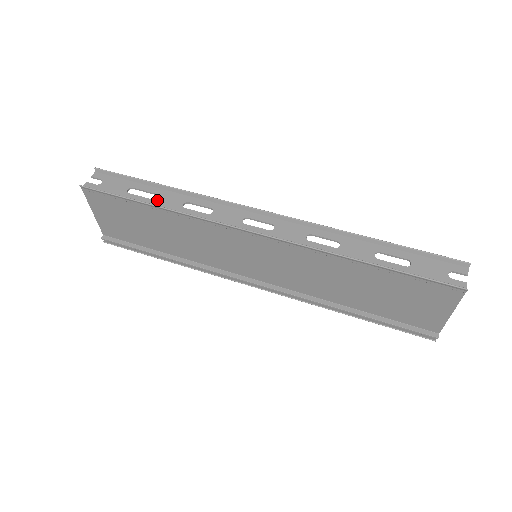
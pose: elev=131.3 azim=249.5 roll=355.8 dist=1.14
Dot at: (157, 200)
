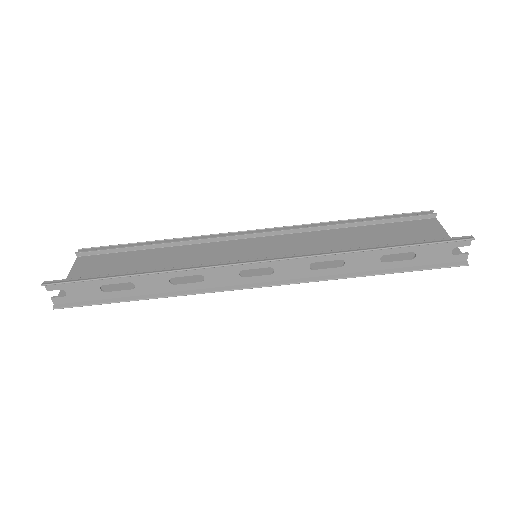
Dot at: (140, 288)
